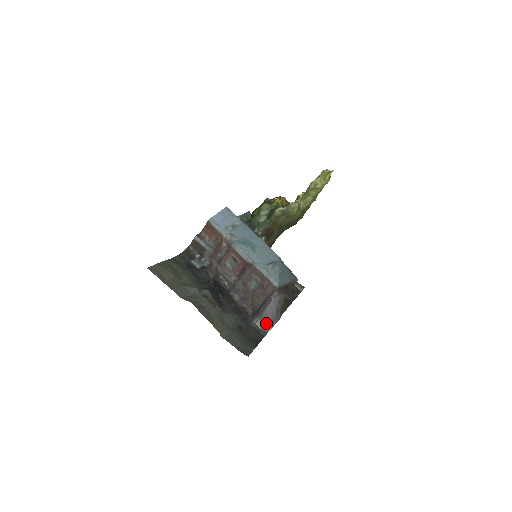
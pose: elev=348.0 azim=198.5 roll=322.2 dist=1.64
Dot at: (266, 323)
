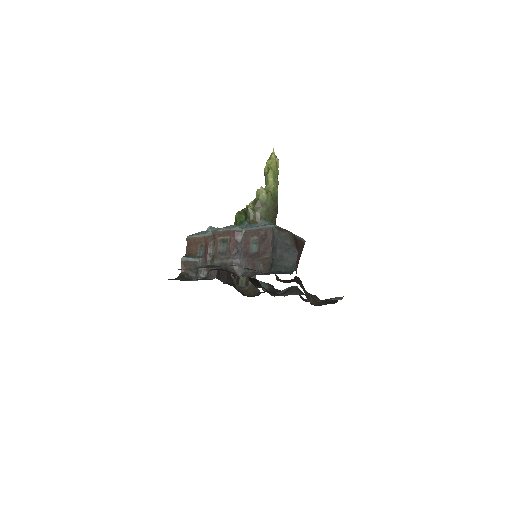
Dot at: (286, 263)
